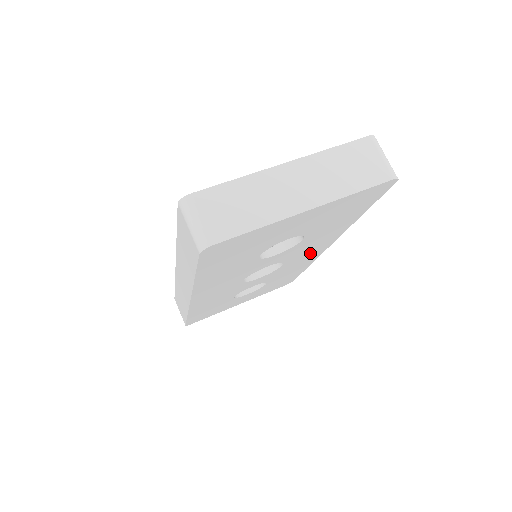
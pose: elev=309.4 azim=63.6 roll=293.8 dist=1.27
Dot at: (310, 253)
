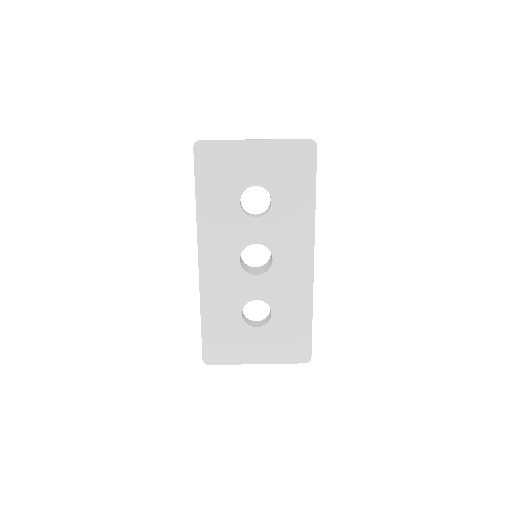
Dot at: (296, 258)
